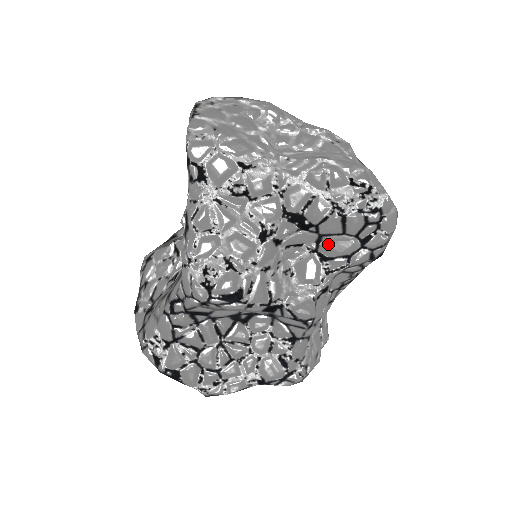
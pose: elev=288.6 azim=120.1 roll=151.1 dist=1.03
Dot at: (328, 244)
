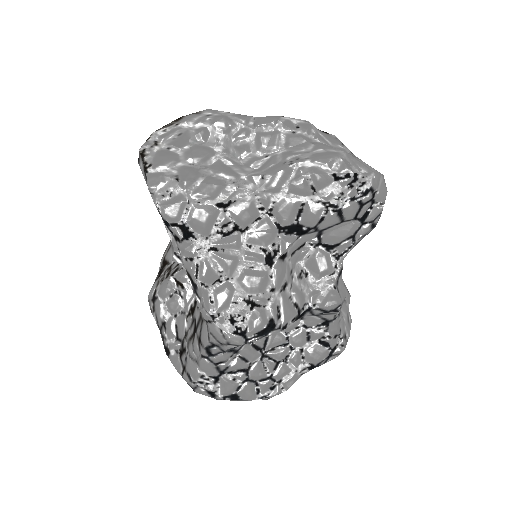
Dot at: (329, 234)
